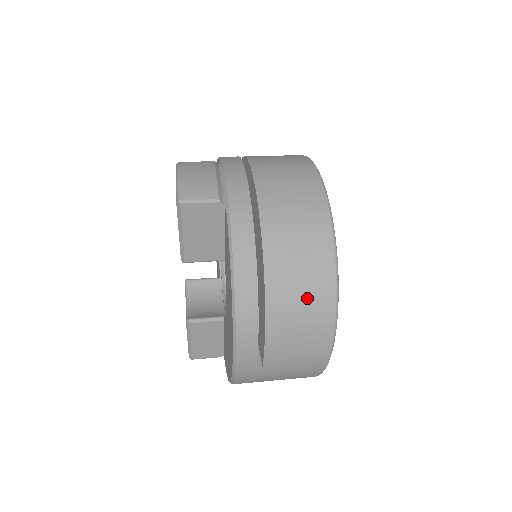
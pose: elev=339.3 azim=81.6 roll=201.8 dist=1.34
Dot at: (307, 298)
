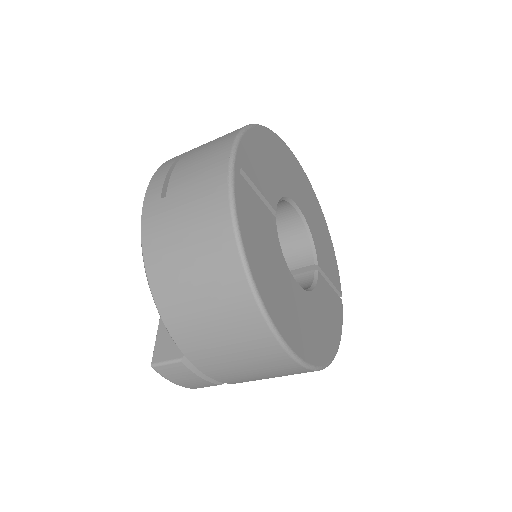
Dot at: occluded
